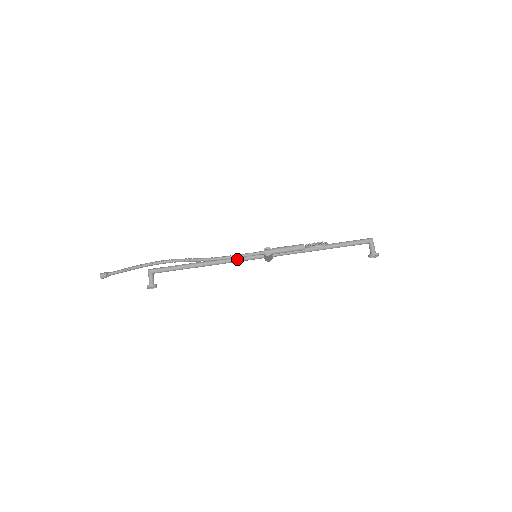
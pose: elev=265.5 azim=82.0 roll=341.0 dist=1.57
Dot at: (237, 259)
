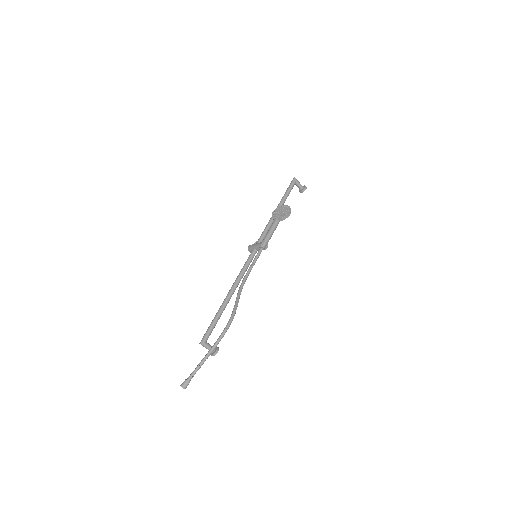
Dot at: (245, 270)
